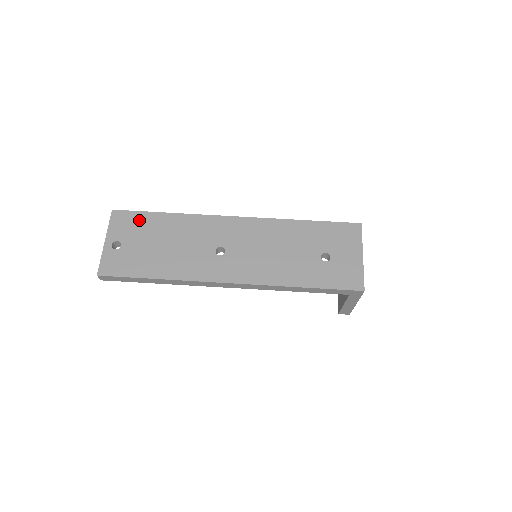
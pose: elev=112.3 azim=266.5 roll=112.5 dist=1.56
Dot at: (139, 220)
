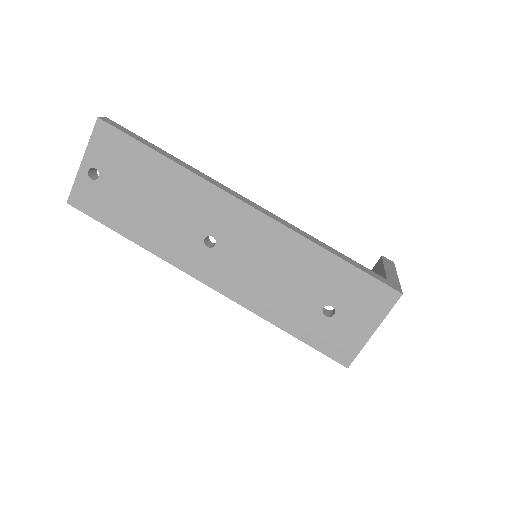
Dot at: (127, 150)
